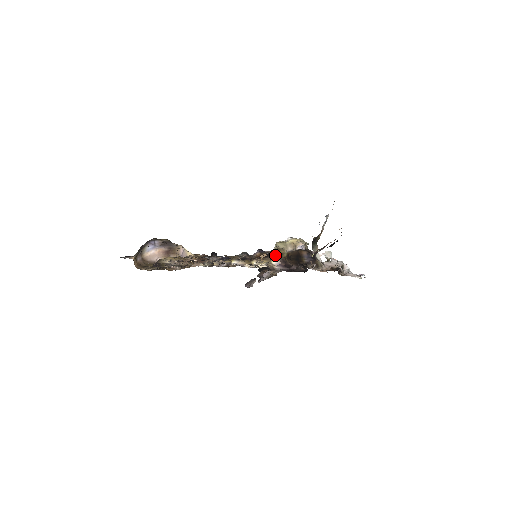
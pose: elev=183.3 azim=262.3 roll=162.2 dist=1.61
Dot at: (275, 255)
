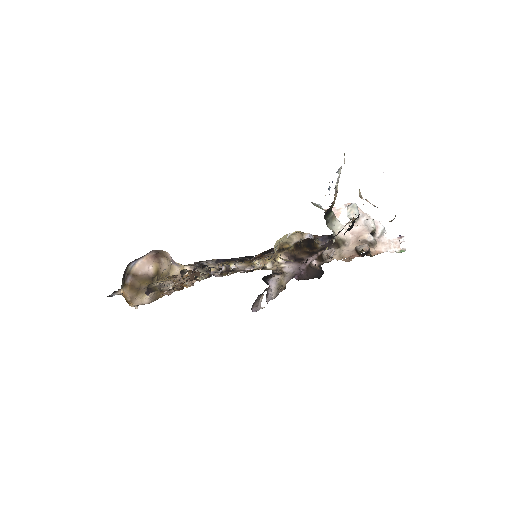
Dot at: (279, 252)
